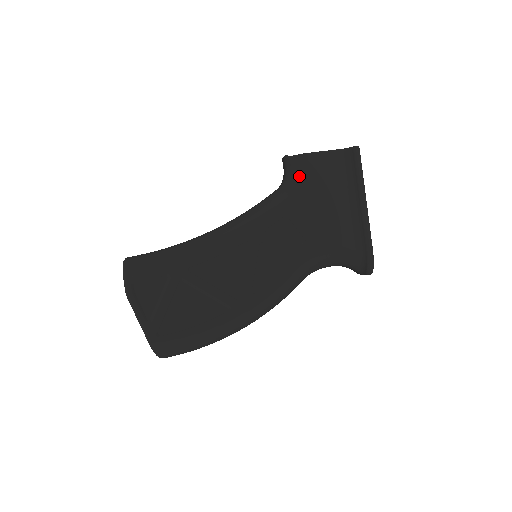
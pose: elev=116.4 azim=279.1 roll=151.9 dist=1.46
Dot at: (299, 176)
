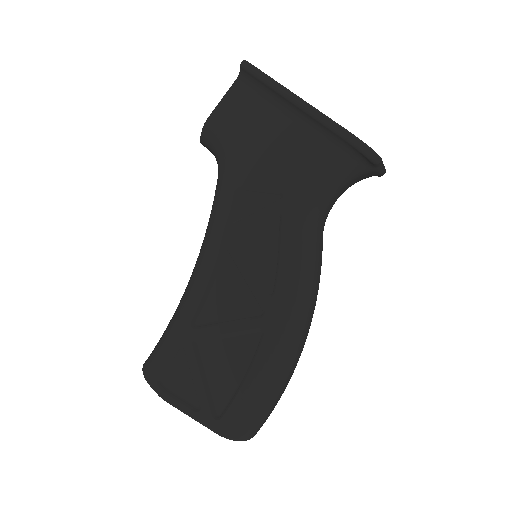
Dot at: (219, 144)
